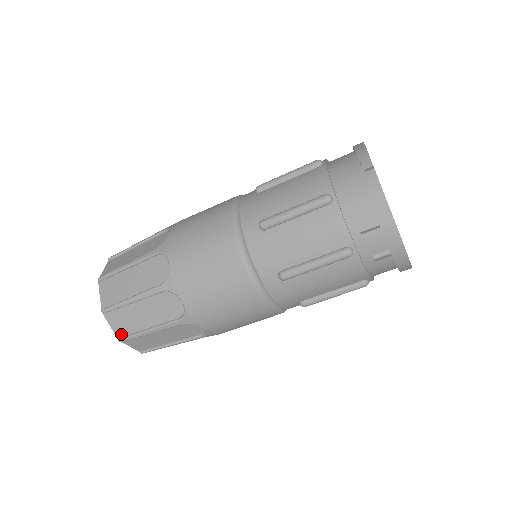
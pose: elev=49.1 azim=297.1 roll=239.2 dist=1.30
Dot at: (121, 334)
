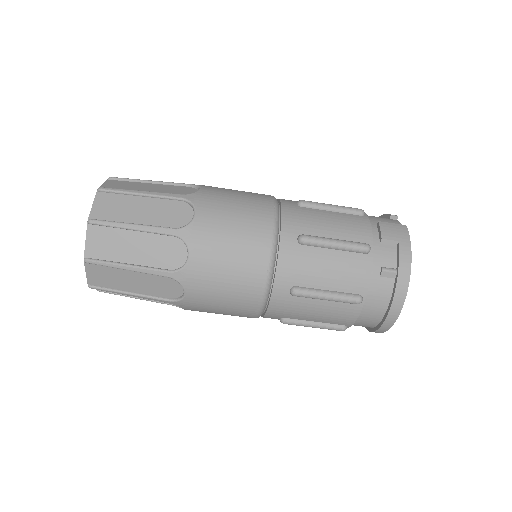
Dot at: (97, 217)
